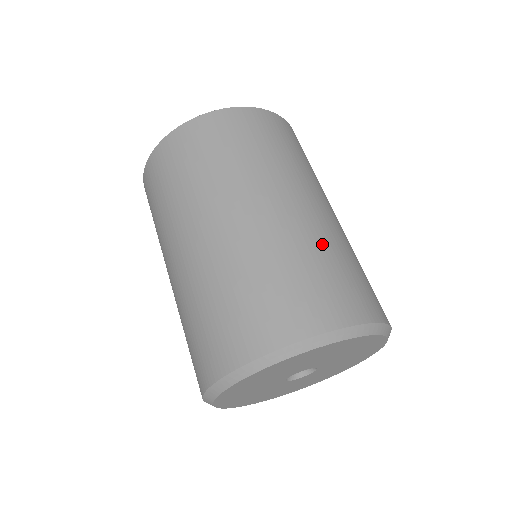
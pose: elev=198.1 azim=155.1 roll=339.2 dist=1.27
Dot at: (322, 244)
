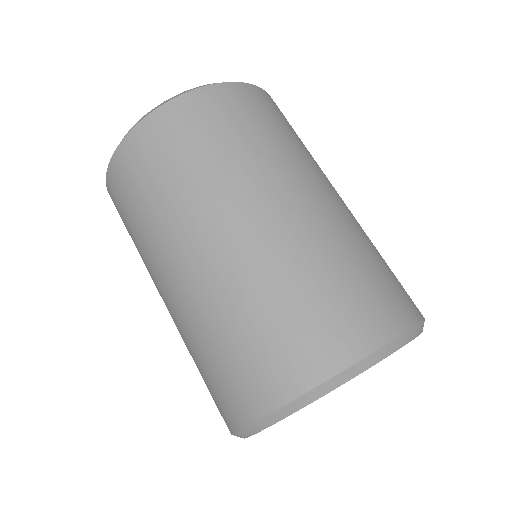
Dot at: (356, 240)
